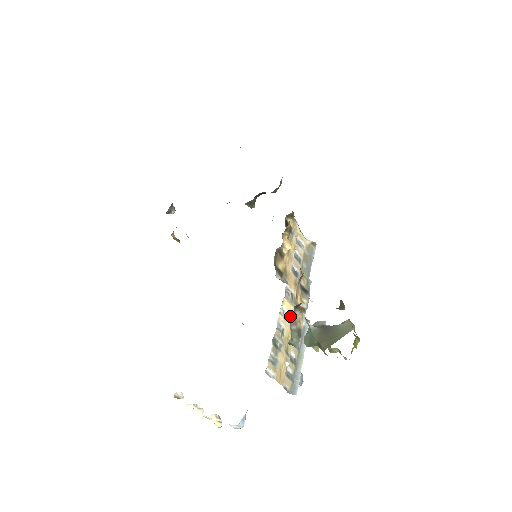
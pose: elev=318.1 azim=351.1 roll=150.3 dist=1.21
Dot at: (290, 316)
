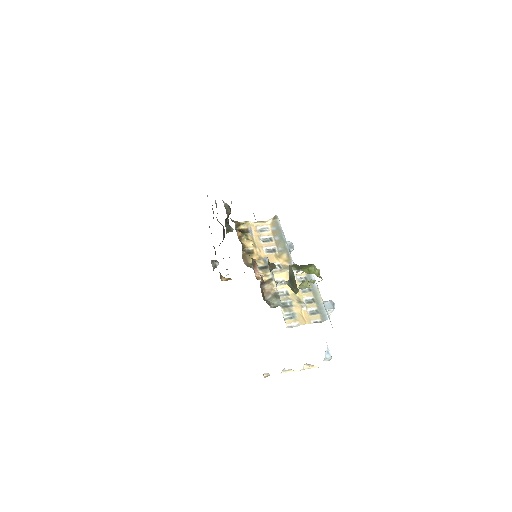
Dot at: (287, 279)
